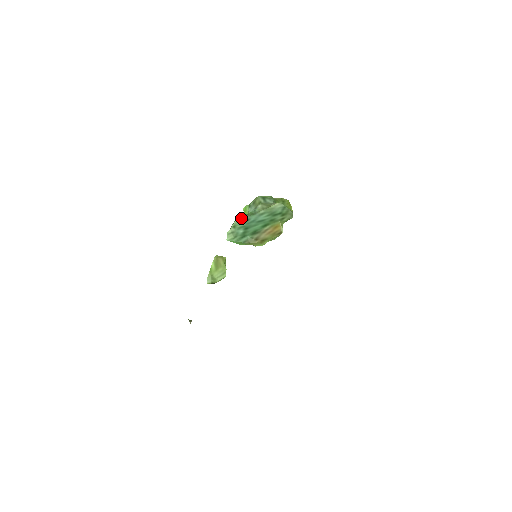
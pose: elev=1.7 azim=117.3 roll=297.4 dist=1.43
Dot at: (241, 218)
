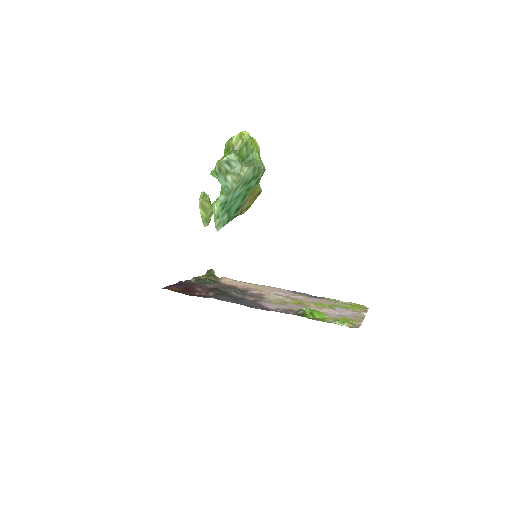
Dot at: (219, 205)
